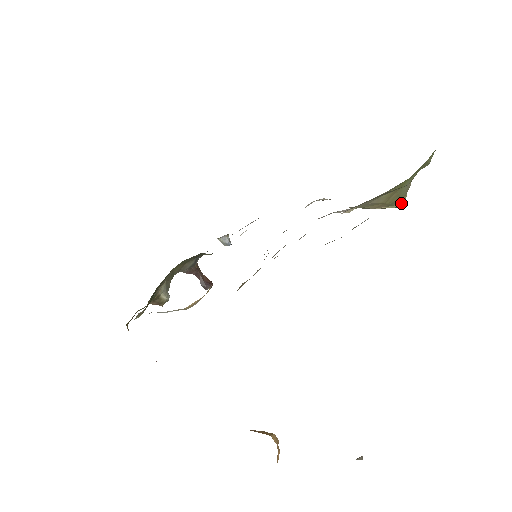
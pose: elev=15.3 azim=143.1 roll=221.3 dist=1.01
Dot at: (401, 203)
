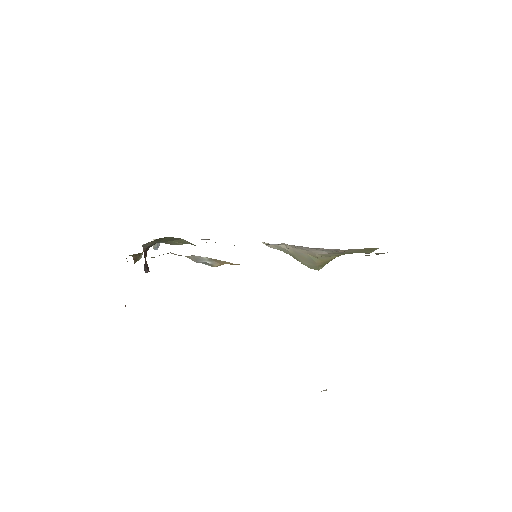
Dot at: (321, 268)
